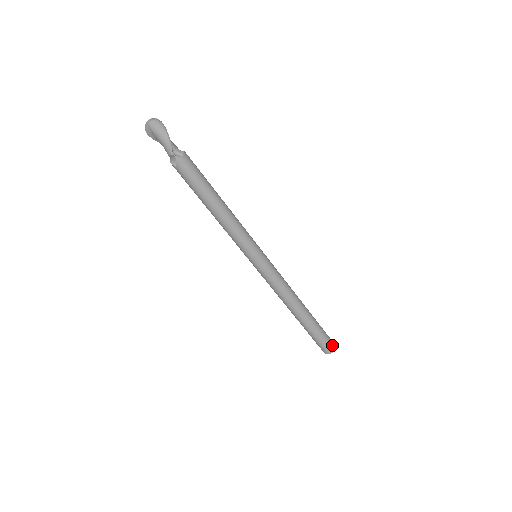
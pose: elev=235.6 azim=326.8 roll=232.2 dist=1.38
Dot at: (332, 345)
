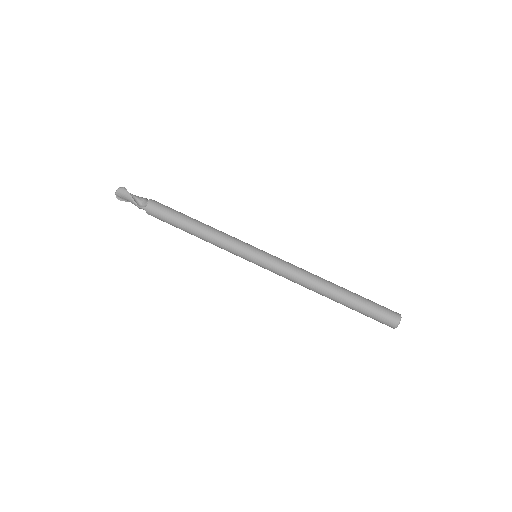
Dot at: (393, 317)
